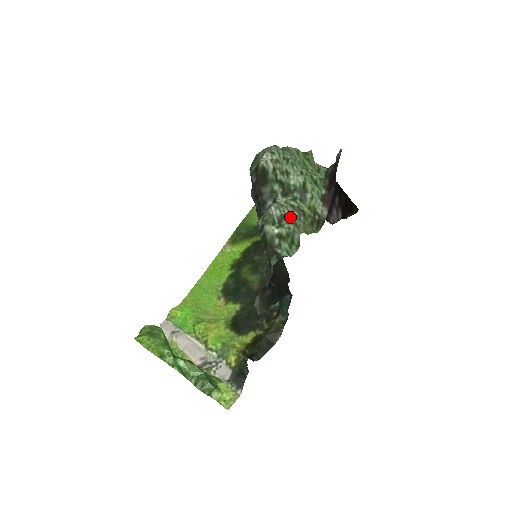
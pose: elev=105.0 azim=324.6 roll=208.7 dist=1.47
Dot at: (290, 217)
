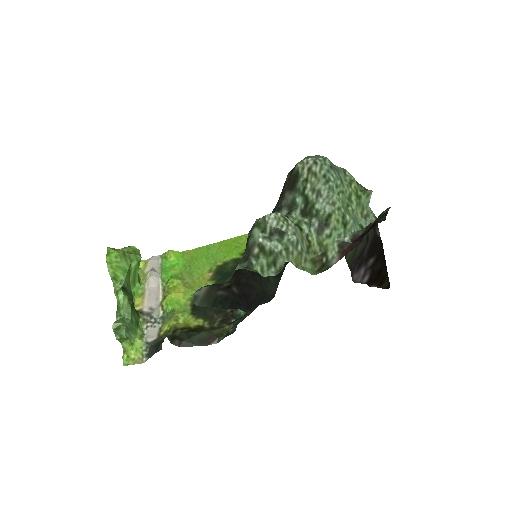
Dot at: (285, 237)
